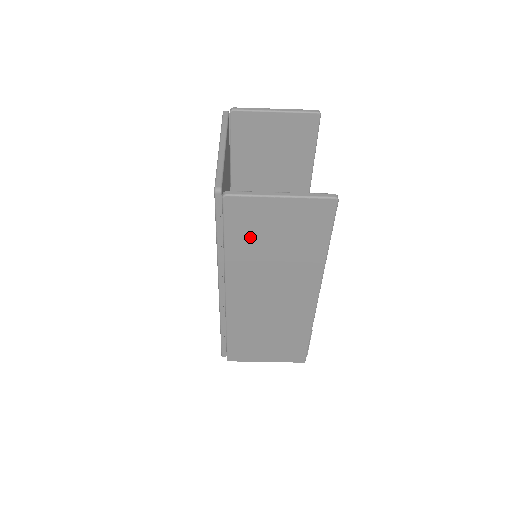
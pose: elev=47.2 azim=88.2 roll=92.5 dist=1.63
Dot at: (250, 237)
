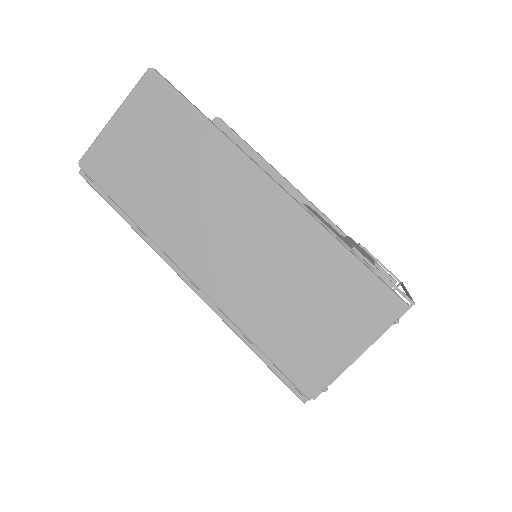
Dot at: (133, 180)
